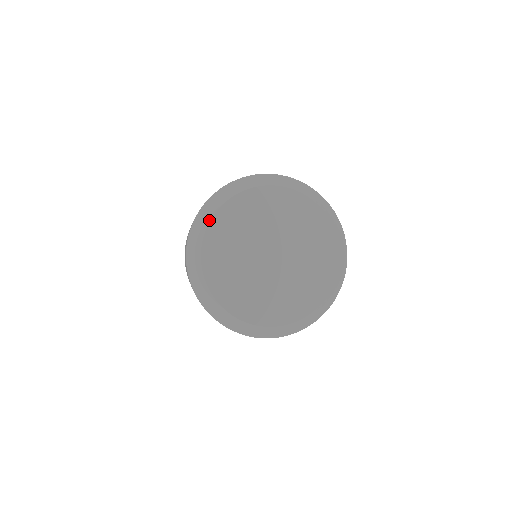
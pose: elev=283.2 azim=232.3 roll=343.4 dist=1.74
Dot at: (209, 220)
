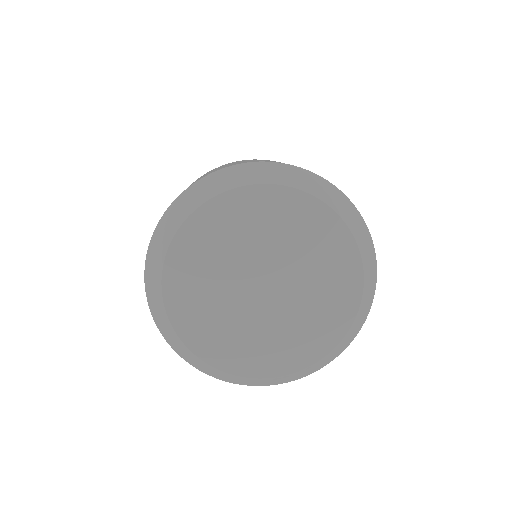
Dot at: (167, 246)
